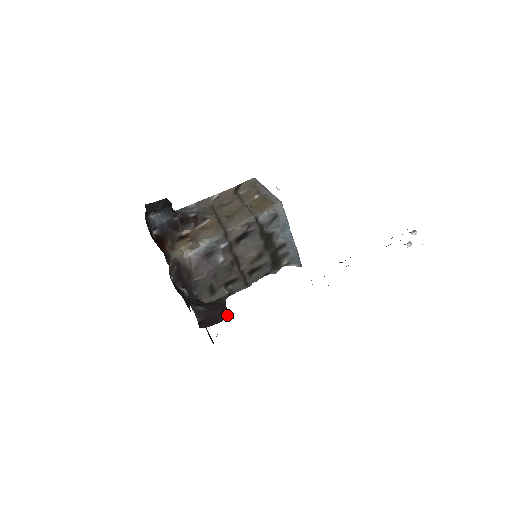
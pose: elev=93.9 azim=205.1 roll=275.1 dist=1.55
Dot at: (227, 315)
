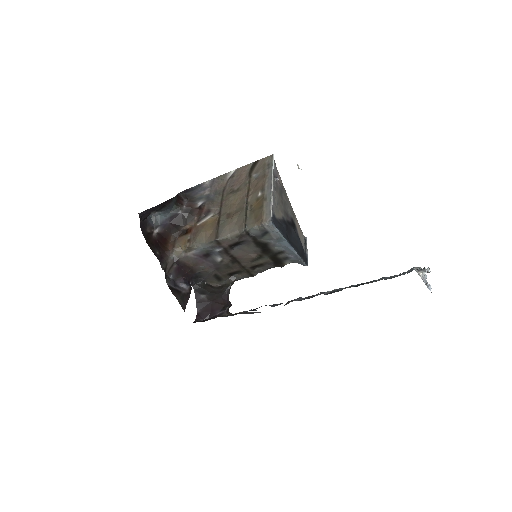
Dot at: (223, 310)
